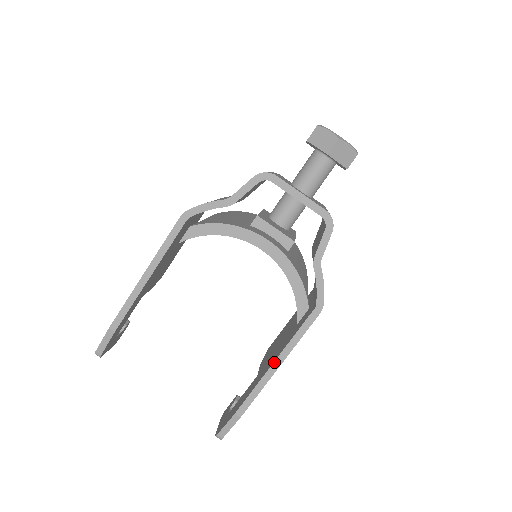
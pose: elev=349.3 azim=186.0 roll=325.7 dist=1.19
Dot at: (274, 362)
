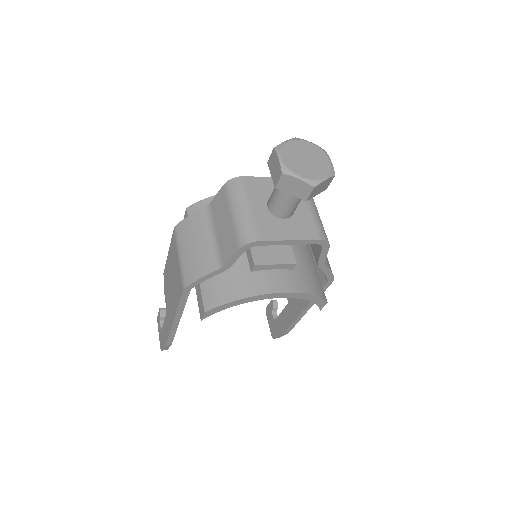
Dot at: (304, 310)
